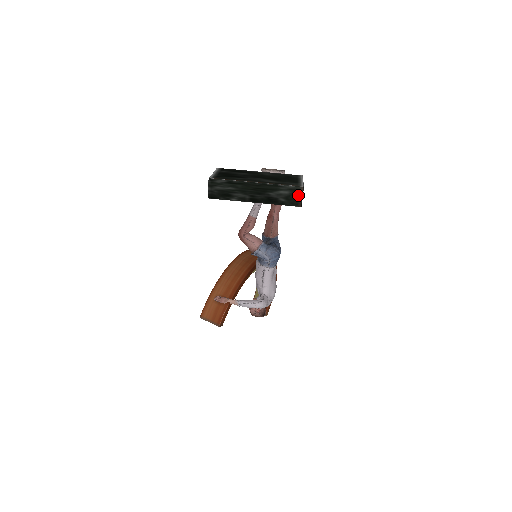
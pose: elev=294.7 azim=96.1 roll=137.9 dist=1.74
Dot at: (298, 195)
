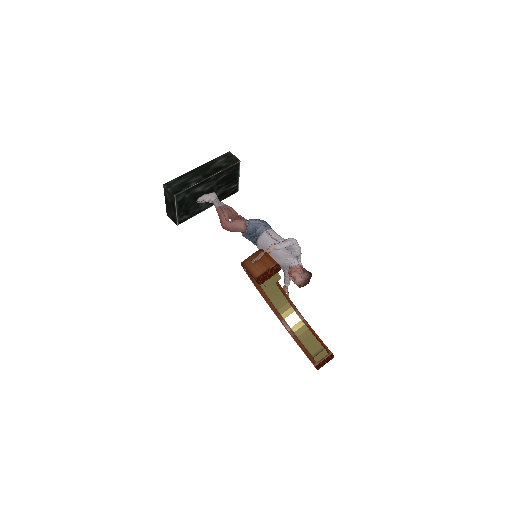
Dot at: (231, 157)
